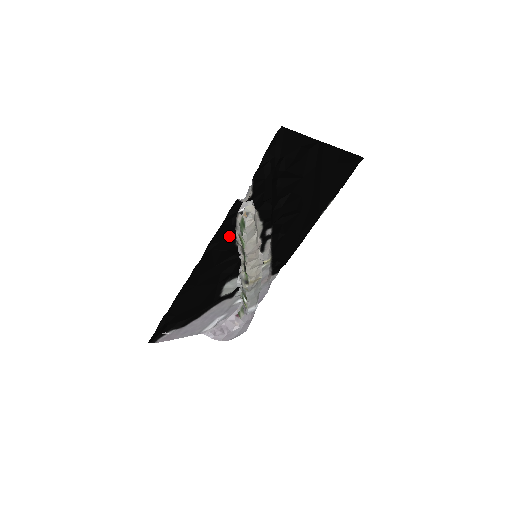
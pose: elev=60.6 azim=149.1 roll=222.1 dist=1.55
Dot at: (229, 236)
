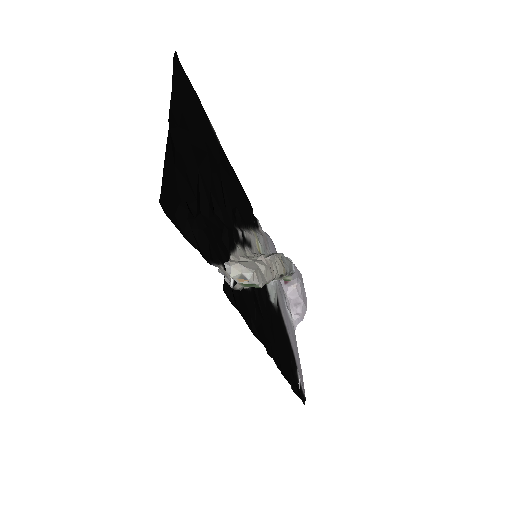
Dot at: (245, 300)
